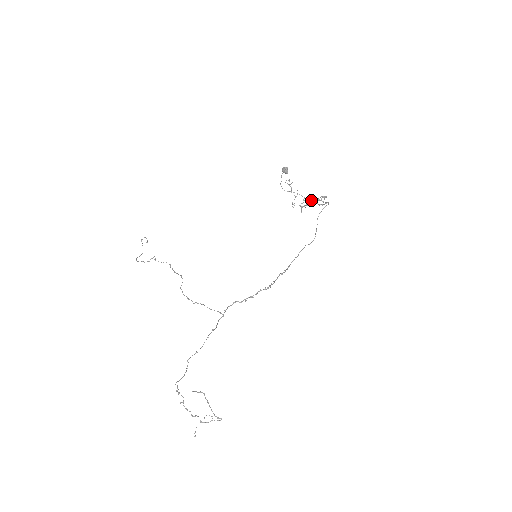
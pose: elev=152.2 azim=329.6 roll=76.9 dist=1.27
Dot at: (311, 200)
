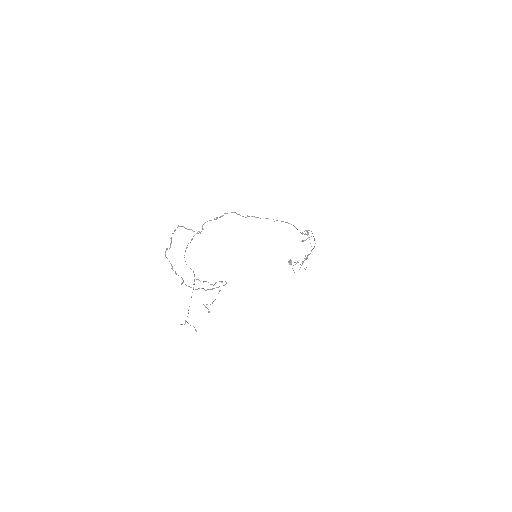
Dot at: occluded
